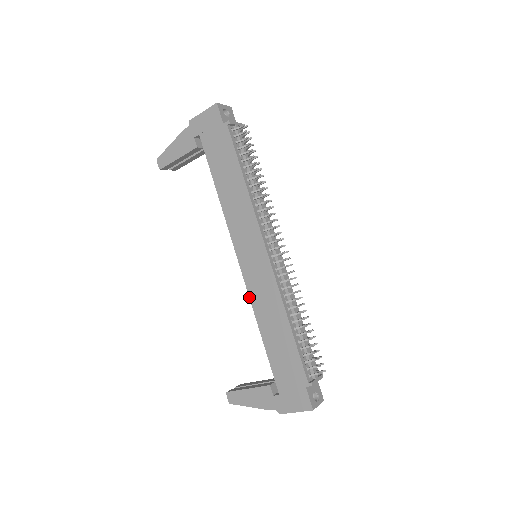
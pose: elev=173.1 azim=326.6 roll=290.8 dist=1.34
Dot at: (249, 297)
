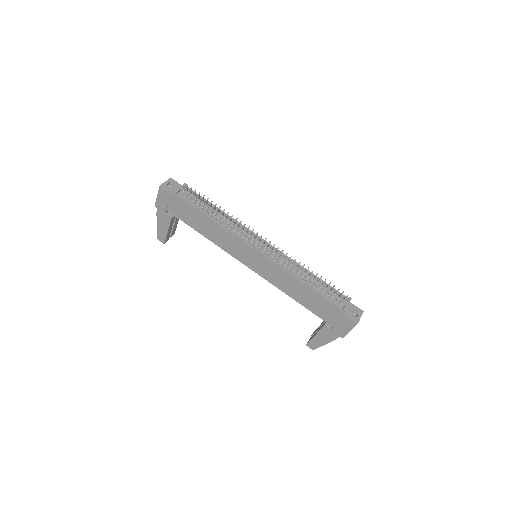
Dot at: occluded
